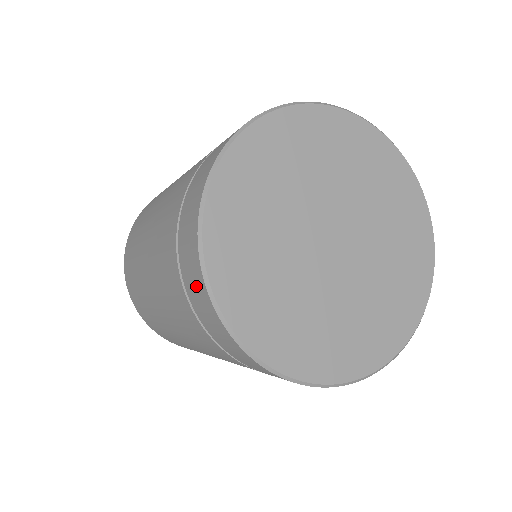
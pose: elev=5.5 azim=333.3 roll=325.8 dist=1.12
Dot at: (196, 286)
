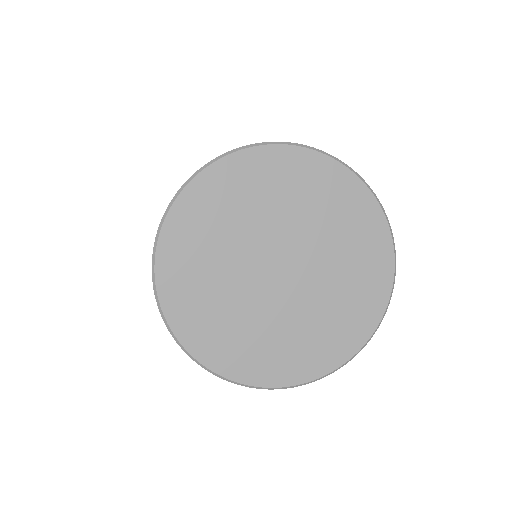
Dot at: occluded
